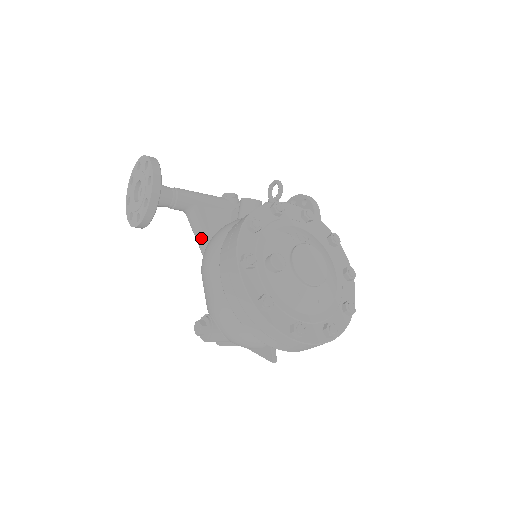
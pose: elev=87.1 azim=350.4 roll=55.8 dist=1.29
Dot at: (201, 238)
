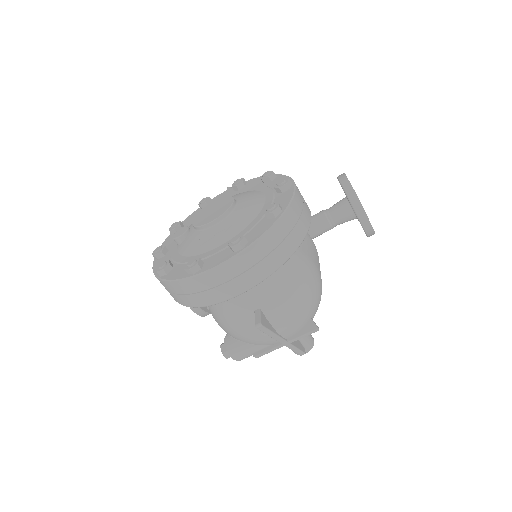
Dot at: occluded
